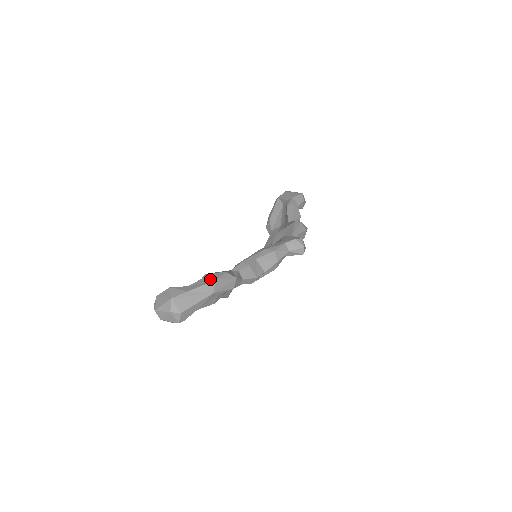
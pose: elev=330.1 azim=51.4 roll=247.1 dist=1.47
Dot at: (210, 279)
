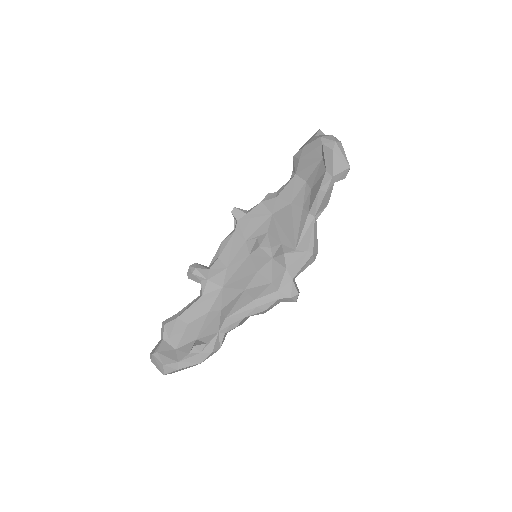
Dot at: (197, 361)
